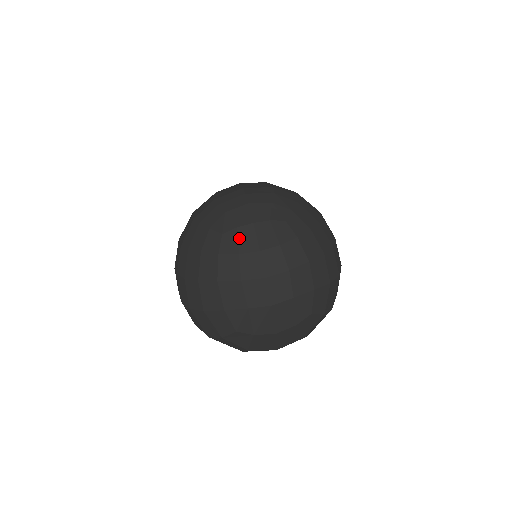
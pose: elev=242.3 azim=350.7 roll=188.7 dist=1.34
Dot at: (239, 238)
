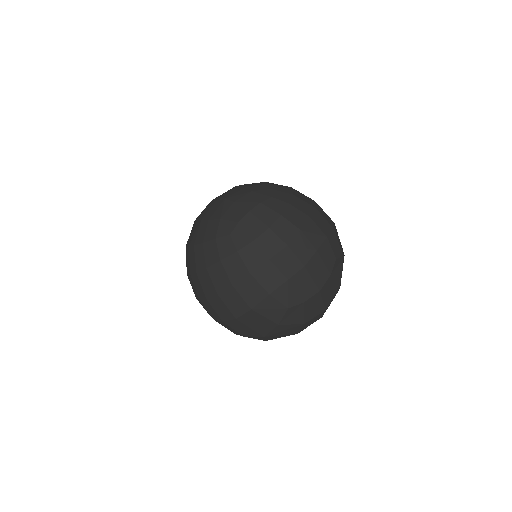
Dot at: (246, 229)
